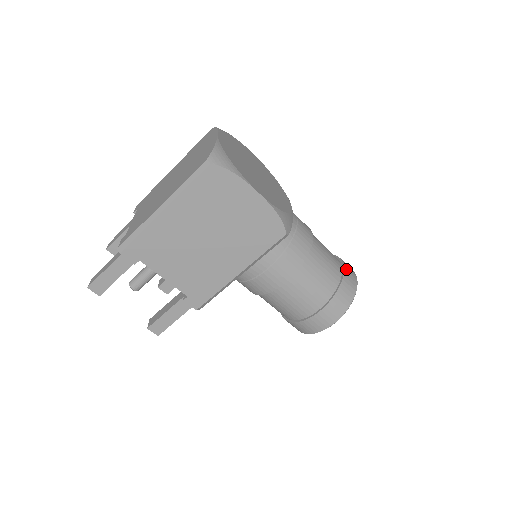
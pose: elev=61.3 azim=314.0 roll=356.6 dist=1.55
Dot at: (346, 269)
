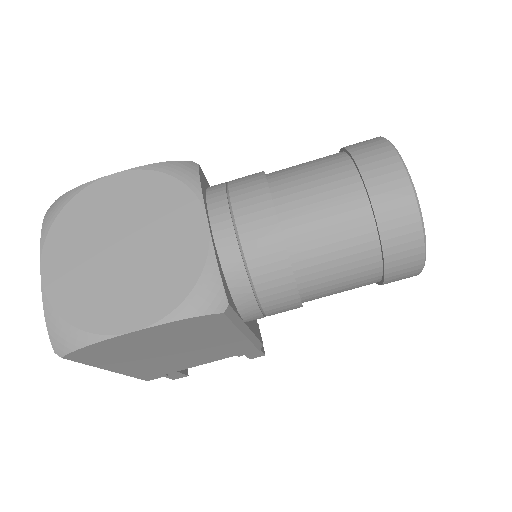
Dot at: (375, 192)
